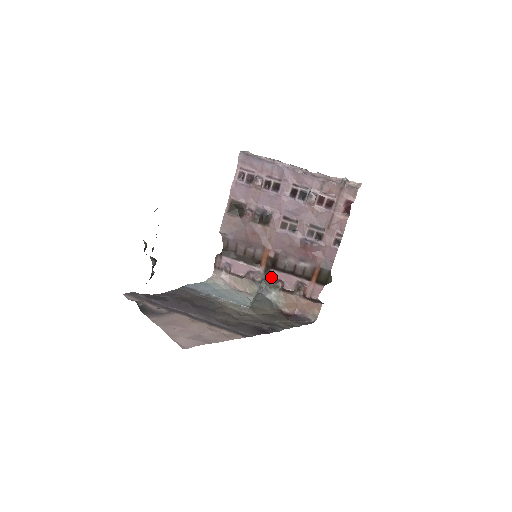
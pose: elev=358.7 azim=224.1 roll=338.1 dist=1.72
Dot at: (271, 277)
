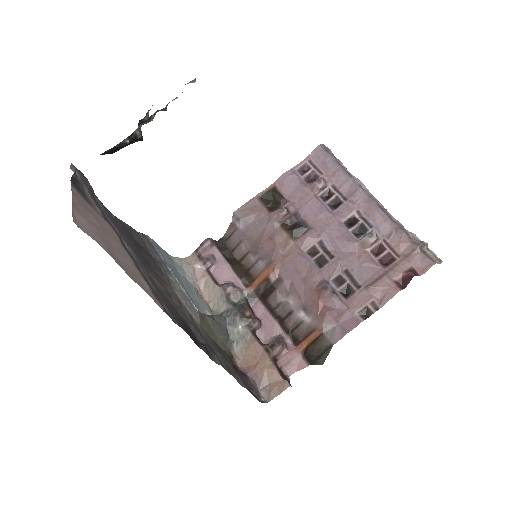
Dot at: (251, 308)
